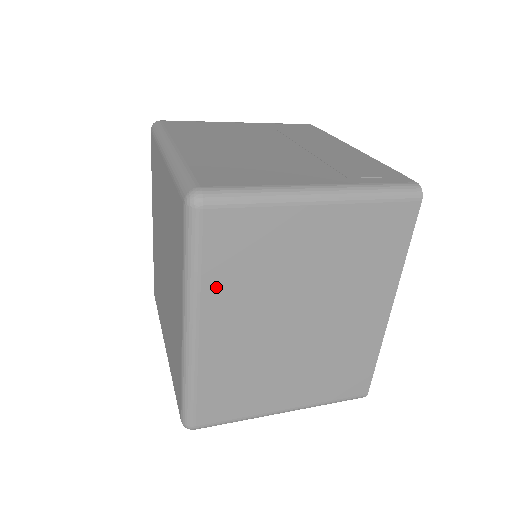
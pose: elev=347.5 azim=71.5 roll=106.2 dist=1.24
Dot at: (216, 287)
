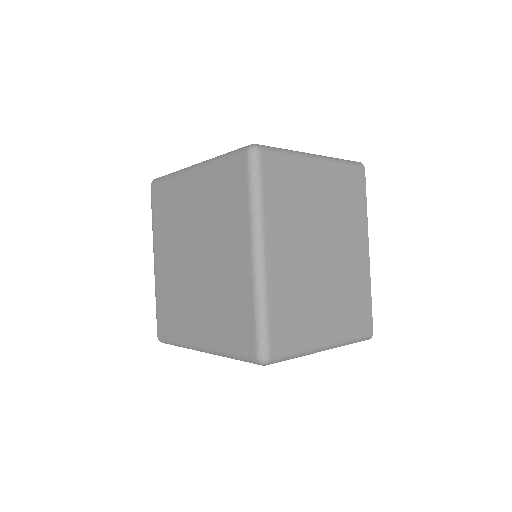
Dot at: (273, 215)
